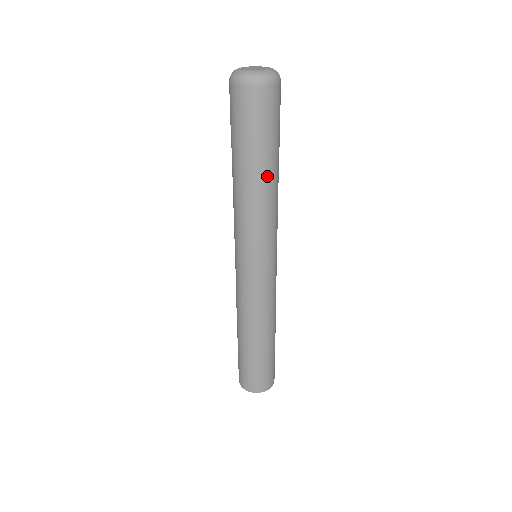
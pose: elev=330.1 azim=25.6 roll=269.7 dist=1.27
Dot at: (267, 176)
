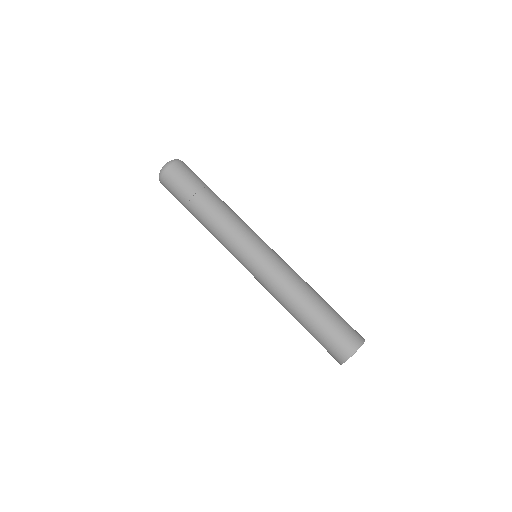
Dot at: (219, 198)
